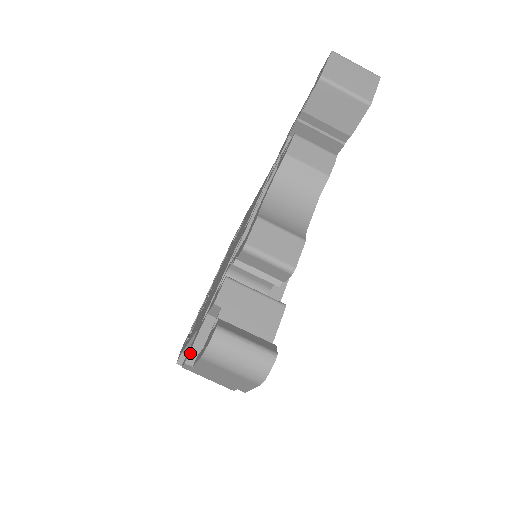
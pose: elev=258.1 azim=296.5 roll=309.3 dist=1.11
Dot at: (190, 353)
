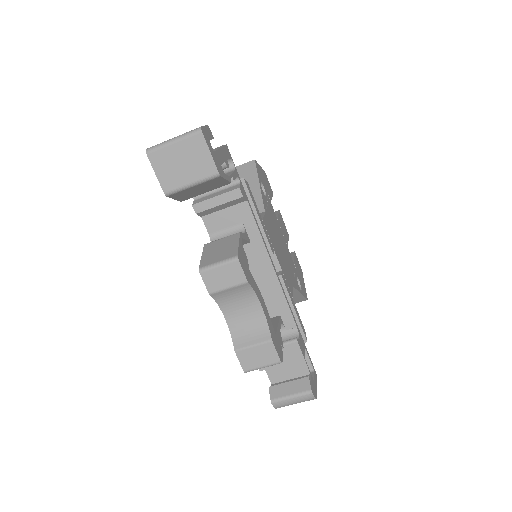
Dot at: occluded
